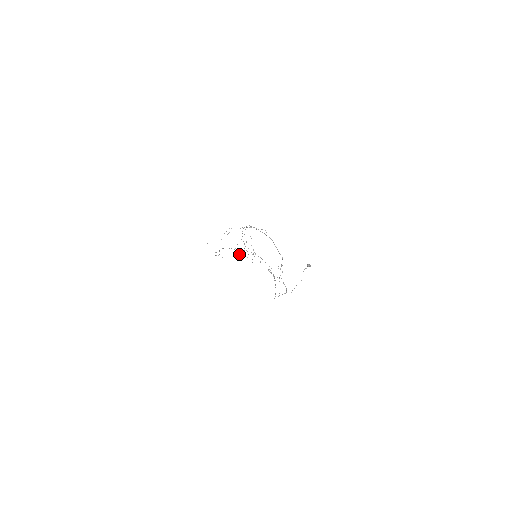
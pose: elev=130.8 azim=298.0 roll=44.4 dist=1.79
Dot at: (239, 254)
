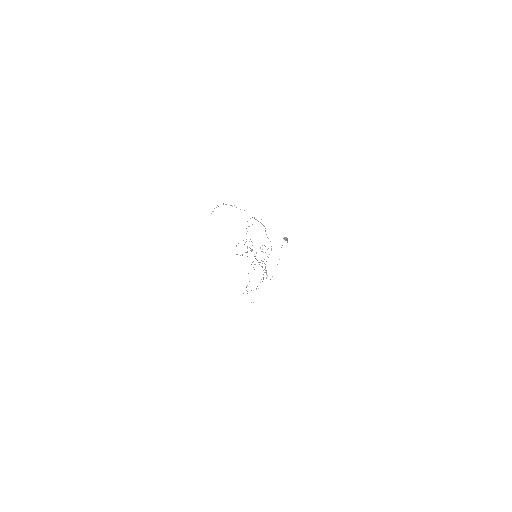
Dot at: occluded
